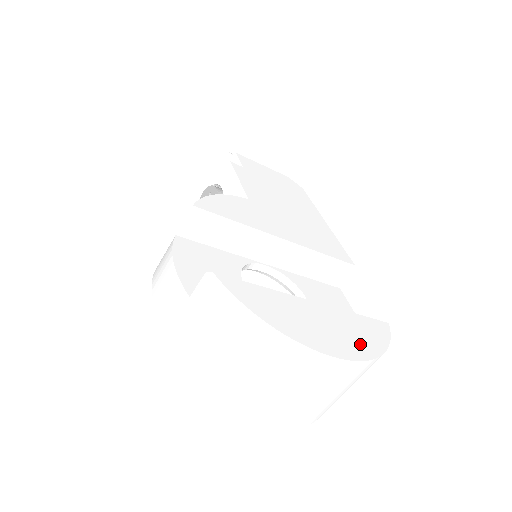
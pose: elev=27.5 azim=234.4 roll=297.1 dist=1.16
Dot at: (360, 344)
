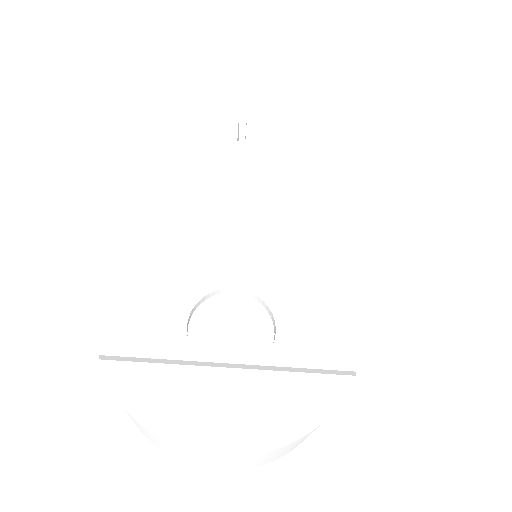
Dot at: (270, 426)
